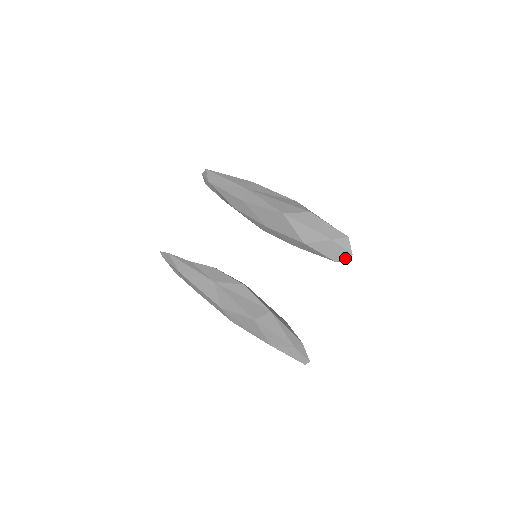
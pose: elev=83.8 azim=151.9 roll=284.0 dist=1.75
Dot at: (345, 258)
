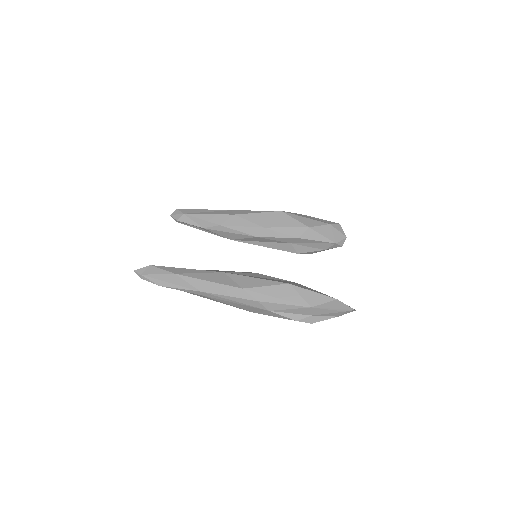
Dot at: (342, 240)
